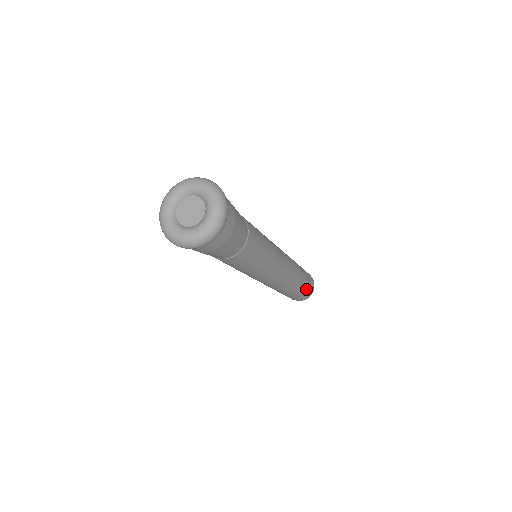
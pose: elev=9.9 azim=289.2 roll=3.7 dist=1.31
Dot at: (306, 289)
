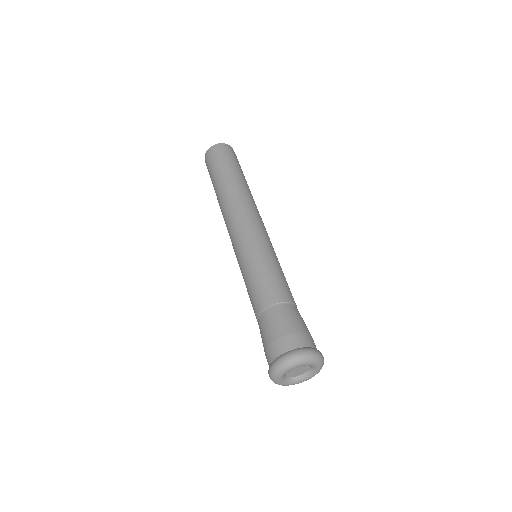
Dot at: occluded
